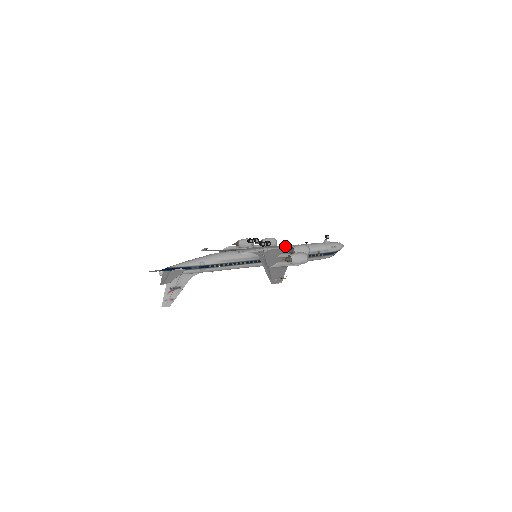
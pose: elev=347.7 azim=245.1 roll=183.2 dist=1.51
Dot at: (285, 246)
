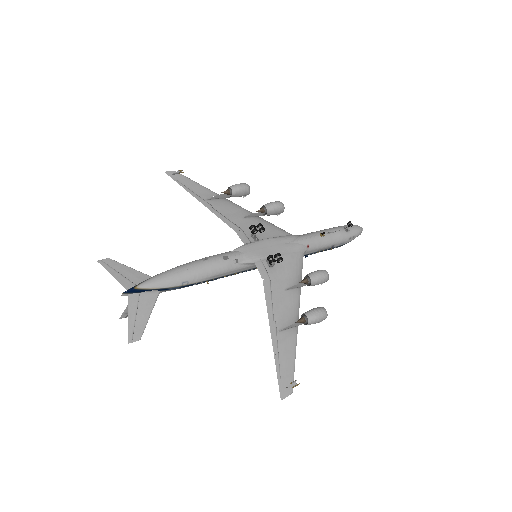
Dot at: (296, 243)
